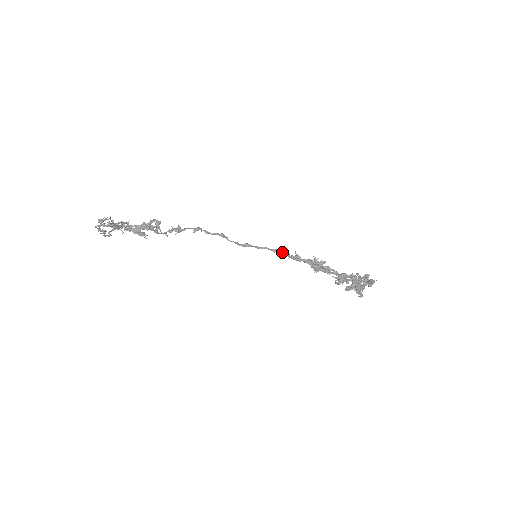
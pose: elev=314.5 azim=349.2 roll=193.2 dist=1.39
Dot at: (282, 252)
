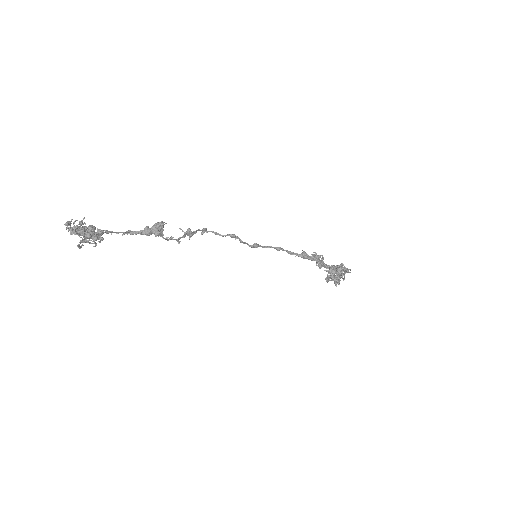
Dot at: (285, 250)
